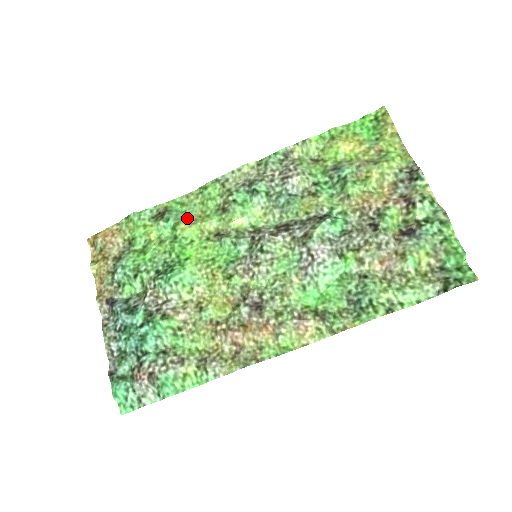
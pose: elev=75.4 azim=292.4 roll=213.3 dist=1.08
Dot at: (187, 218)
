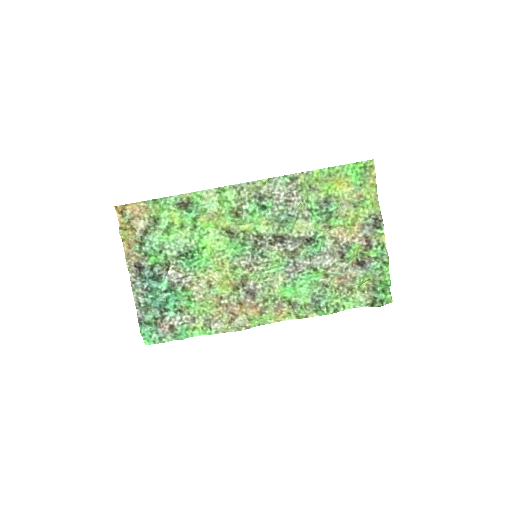
Dot at: (206, 213)
